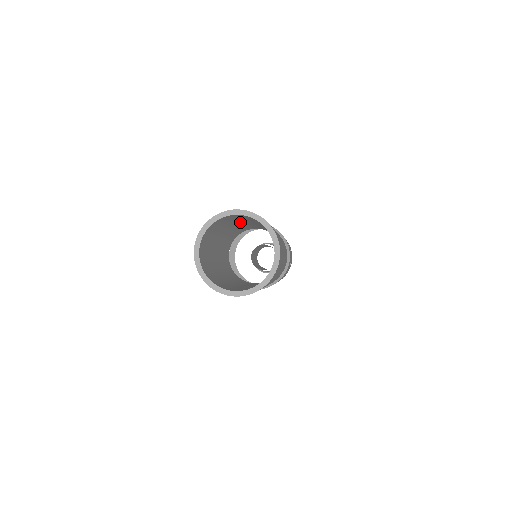
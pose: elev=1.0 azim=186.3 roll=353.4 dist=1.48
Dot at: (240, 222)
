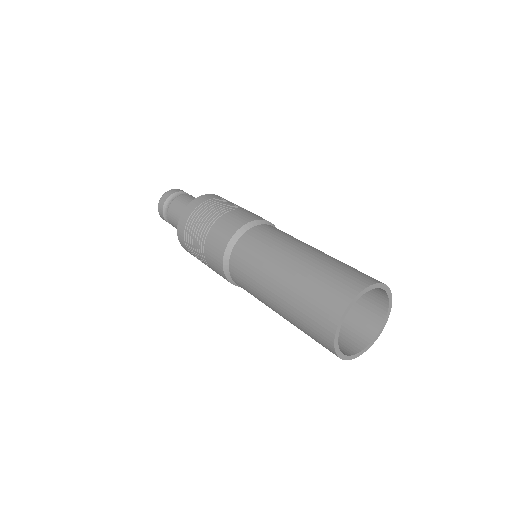
Dot at: (298, 274)
